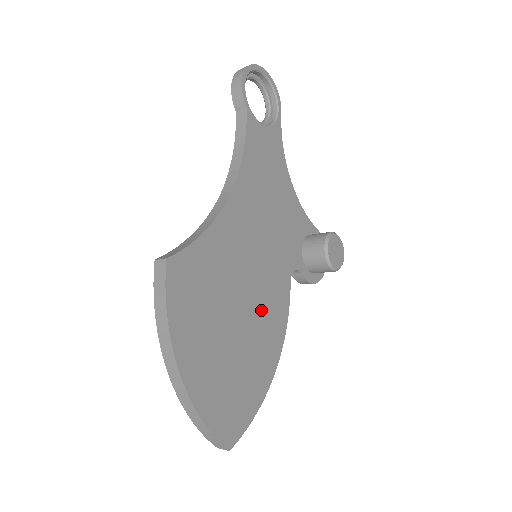
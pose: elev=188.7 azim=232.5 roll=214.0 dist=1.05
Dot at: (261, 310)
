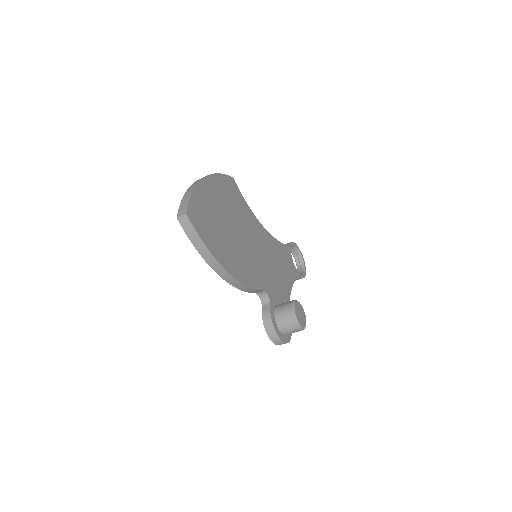
Dot at: (243, 254)
